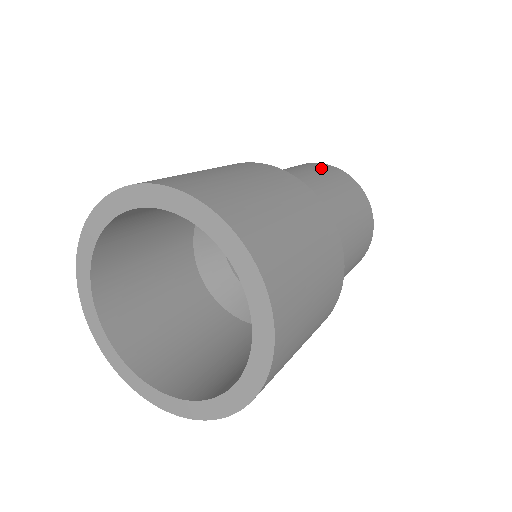
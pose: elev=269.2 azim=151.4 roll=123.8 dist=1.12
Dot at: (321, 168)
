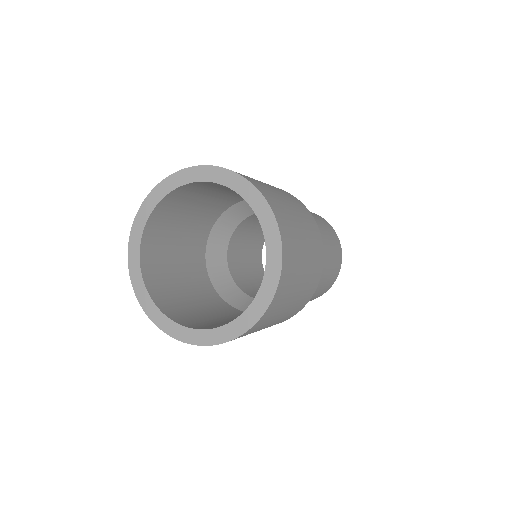
Dot at: (332, 233)
